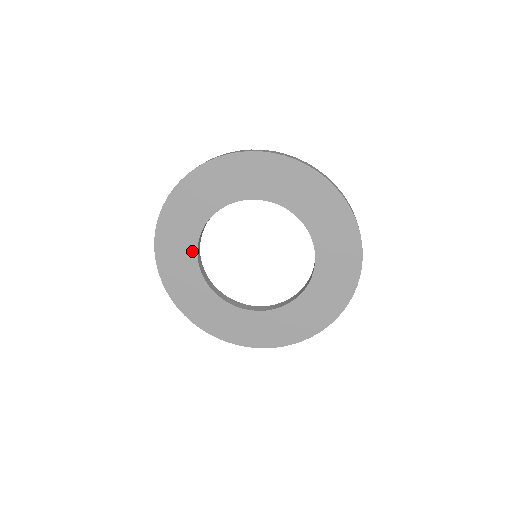
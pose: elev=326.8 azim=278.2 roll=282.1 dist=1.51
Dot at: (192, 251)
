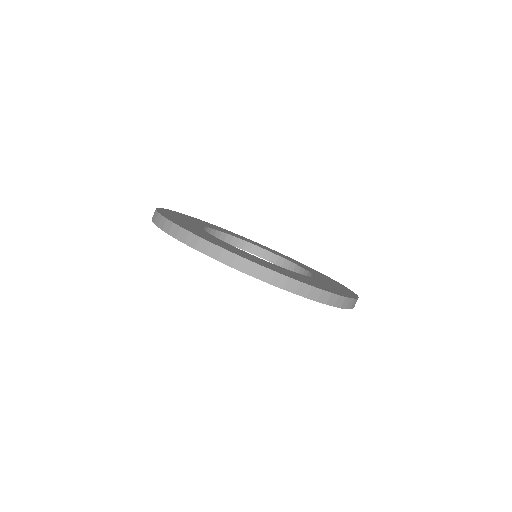
Dot at: occluded
